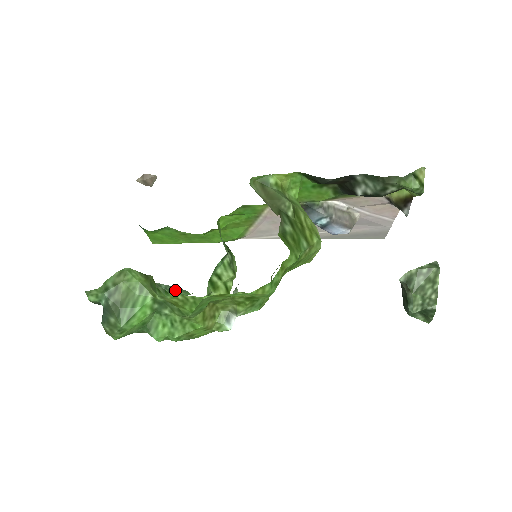
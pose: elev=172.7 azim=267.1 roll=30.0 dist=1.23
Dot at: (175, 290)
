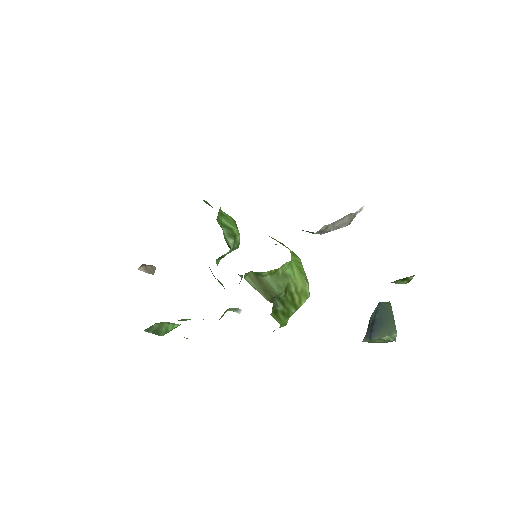
Dot at: occluded
